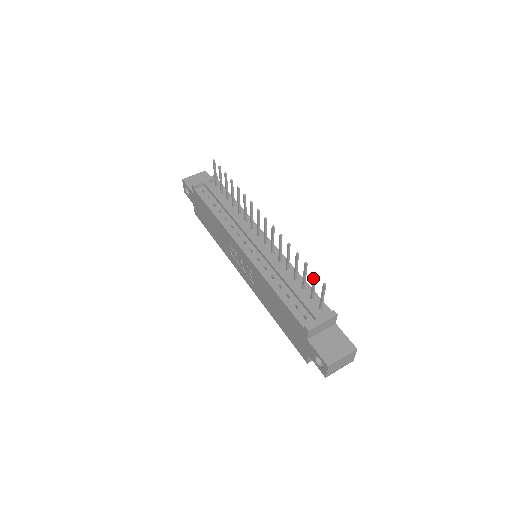
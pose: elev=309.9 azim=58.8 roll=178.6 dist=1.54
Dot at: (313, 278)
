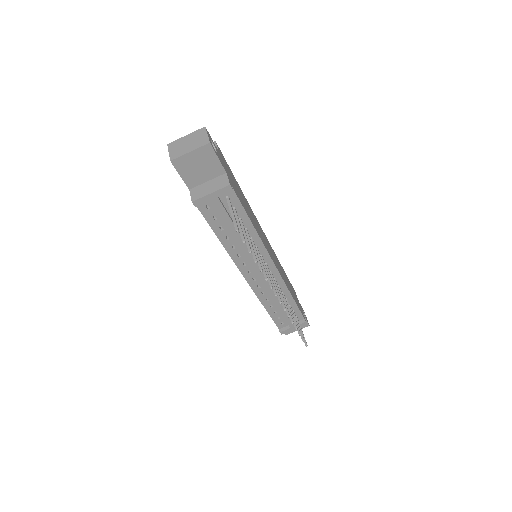
Dot at: occluded
